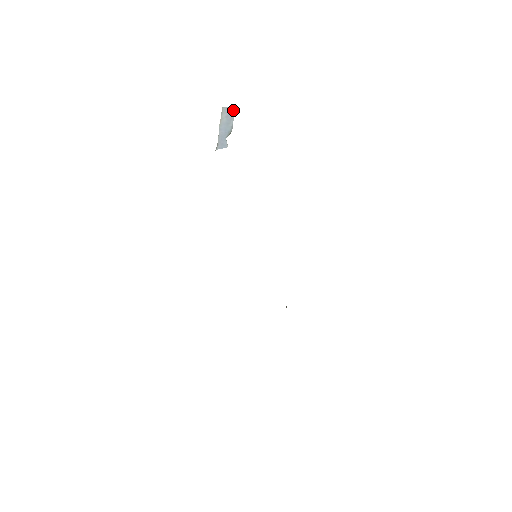
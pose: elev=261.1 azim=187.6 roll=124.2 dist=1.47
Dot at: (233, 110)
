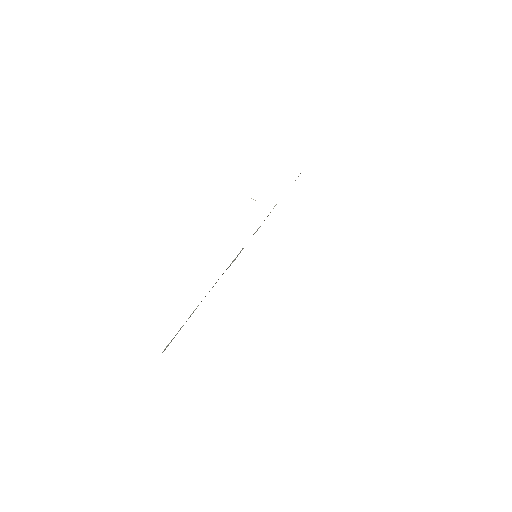
Dot at: occluded
